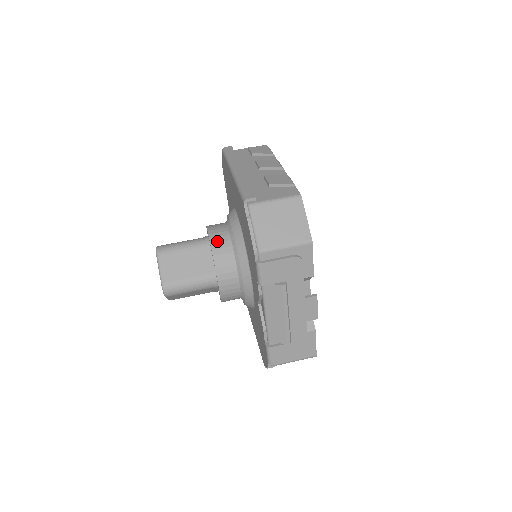
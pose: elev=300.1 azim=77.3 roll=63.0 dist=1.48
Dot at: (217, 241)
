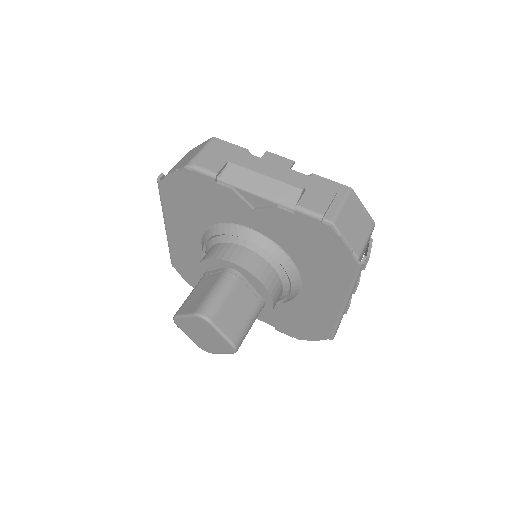
Dot at: occluded
